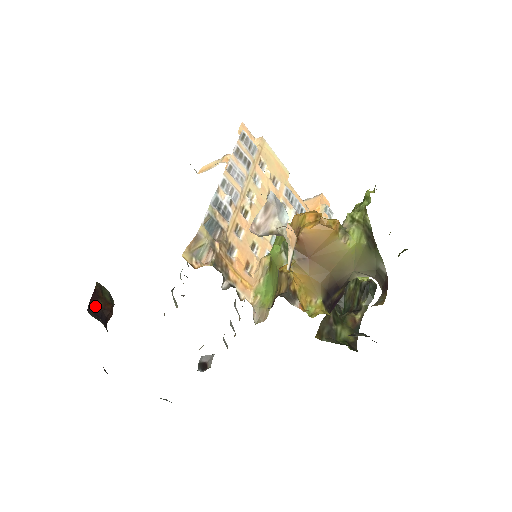
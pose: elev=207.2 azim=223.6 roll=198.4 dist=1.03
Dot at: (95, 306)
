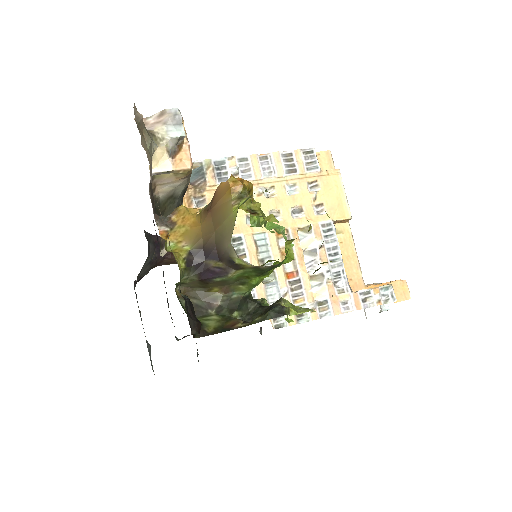
Dot at: occluded
